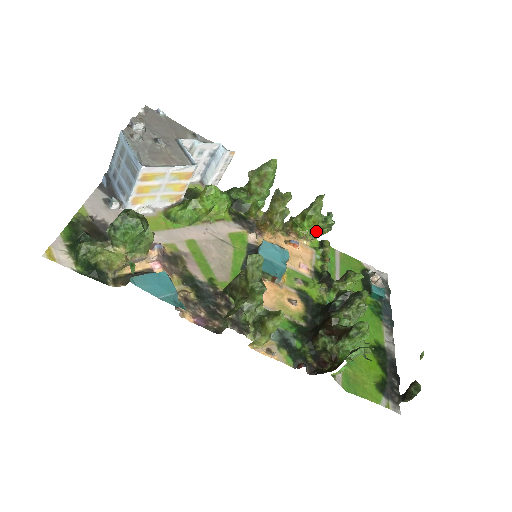
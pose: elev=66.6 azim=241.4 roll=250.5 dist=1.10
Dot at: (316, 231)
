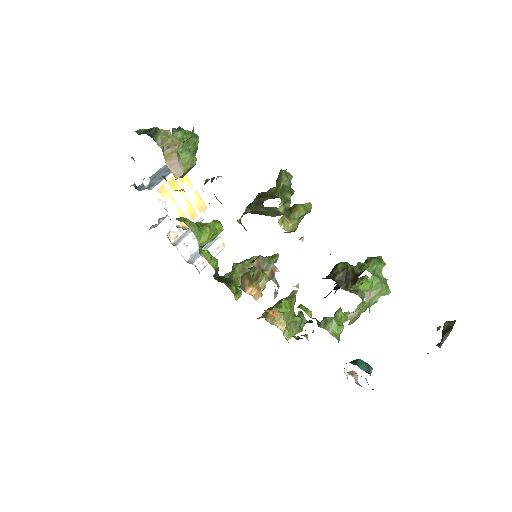
Dot at: (289, 326)
